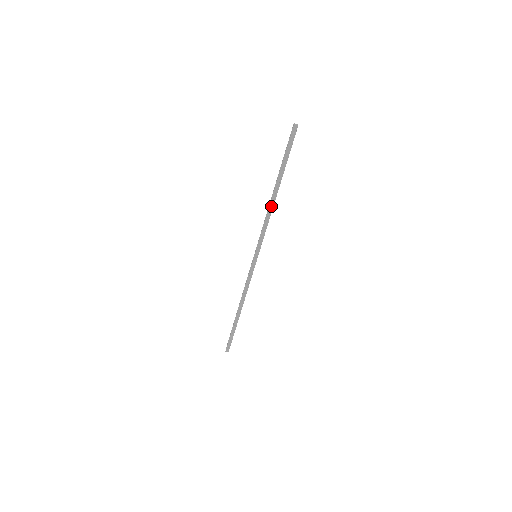
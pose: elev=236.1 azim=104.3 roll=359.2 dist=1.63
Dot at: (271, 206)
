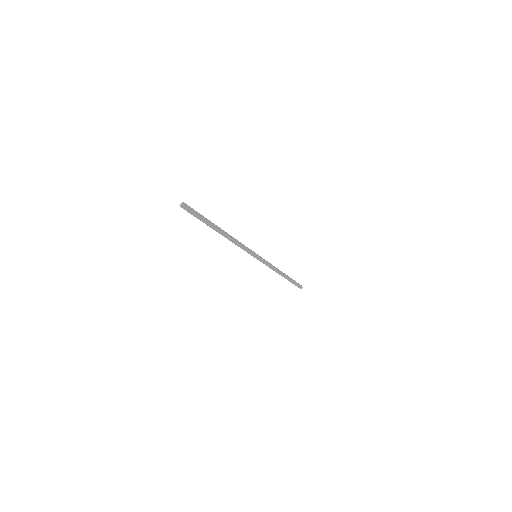
Dot at: (229, 239)
